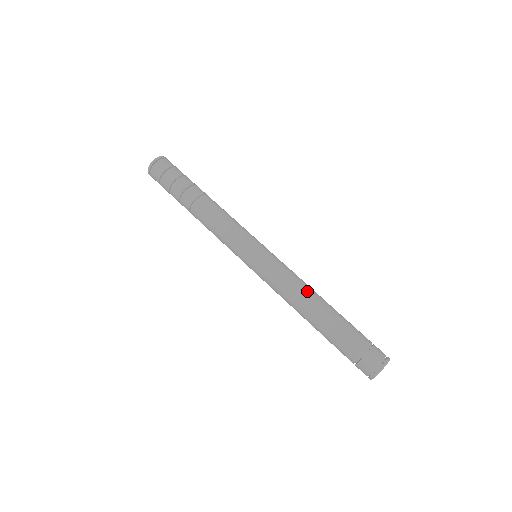
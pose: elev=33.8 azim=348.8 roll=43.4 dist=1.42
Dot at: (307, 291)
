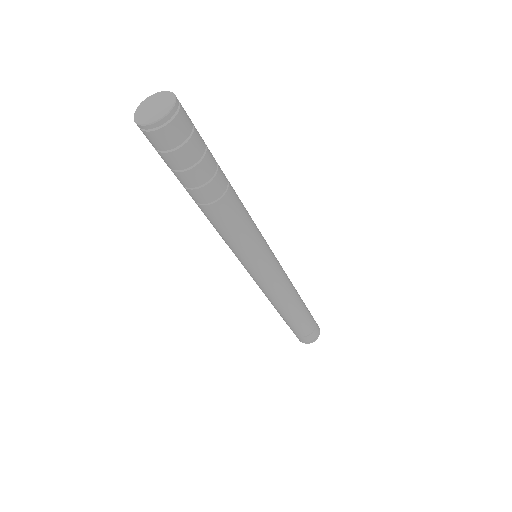
Dot at: (294, 294)
